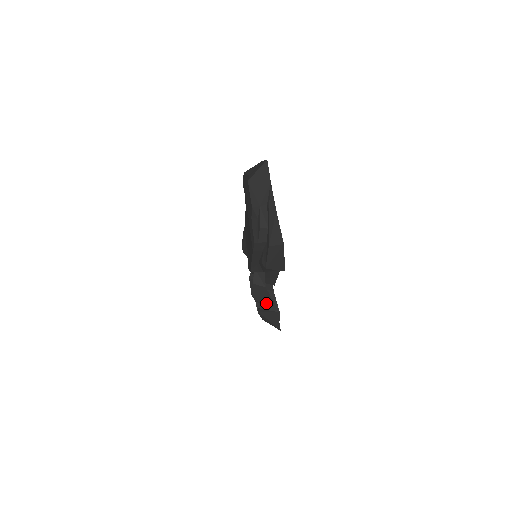
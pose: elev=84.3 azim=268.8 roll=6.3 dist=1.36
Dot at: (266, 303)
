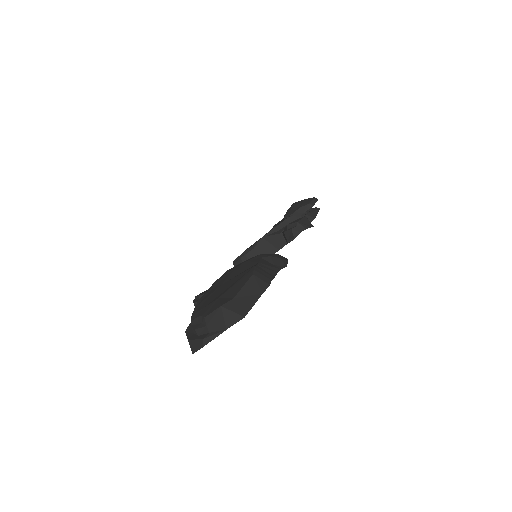
Dot at: occluded
